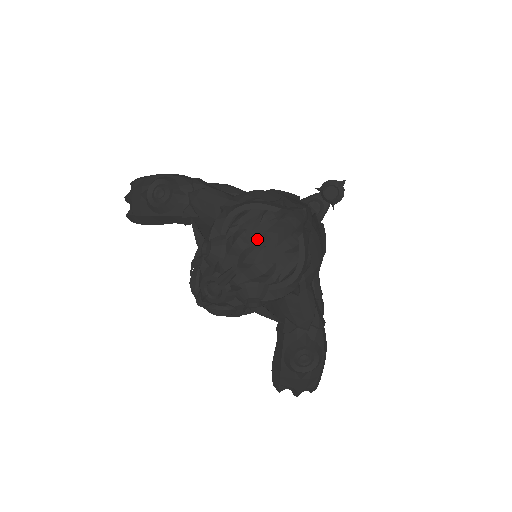
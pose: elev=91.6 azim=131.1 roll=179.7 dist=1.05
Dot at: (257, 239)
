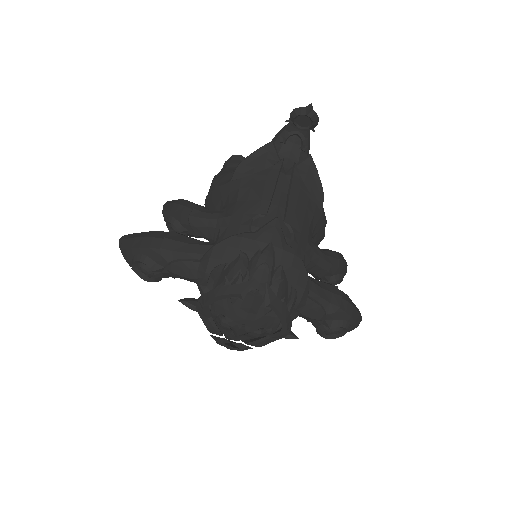
Dot at: (237, 316)
